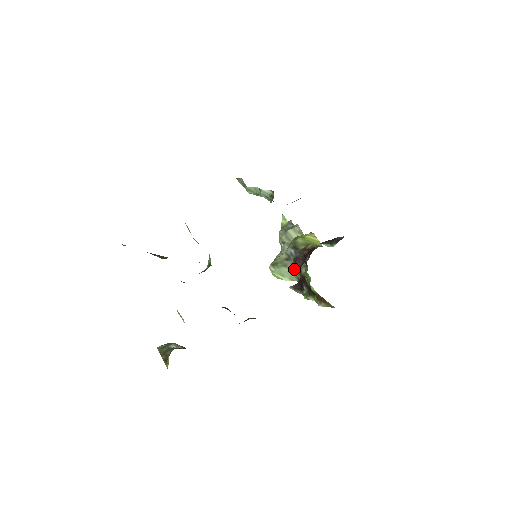
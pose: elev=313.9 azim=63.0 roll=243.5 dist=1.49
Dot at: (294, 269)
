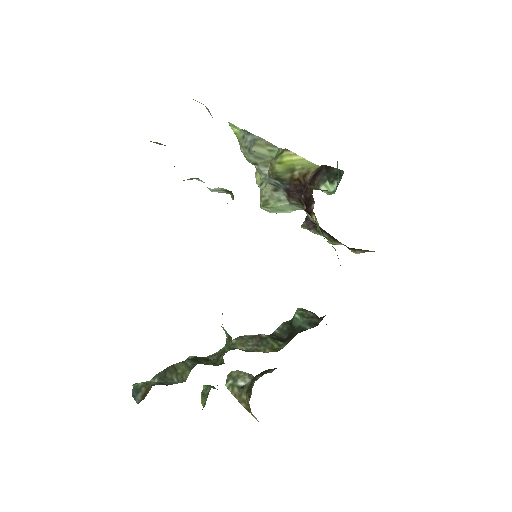
Dot at: (292, 202)
